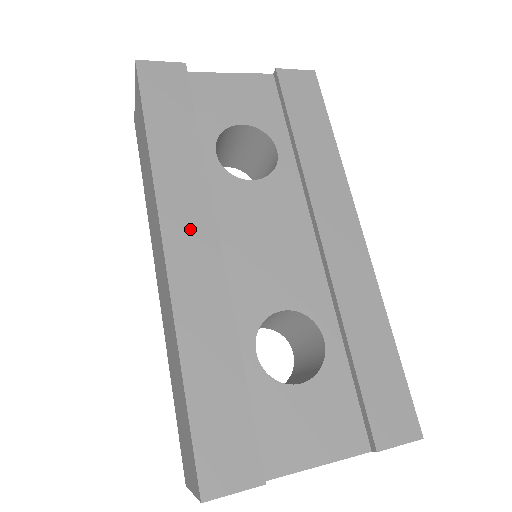
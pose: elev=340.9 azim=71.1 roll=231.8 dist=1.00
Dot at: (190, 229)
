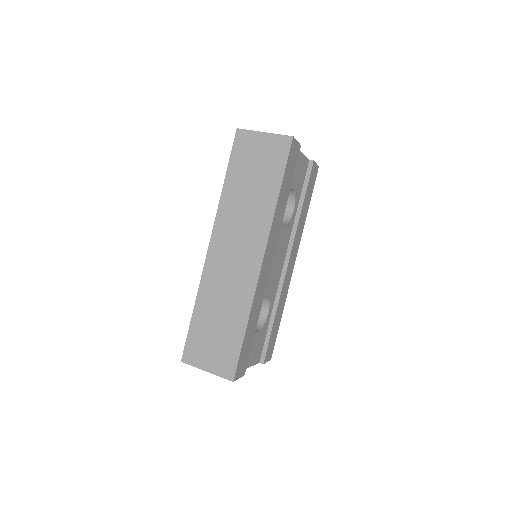
Dot at: (270, 252)
